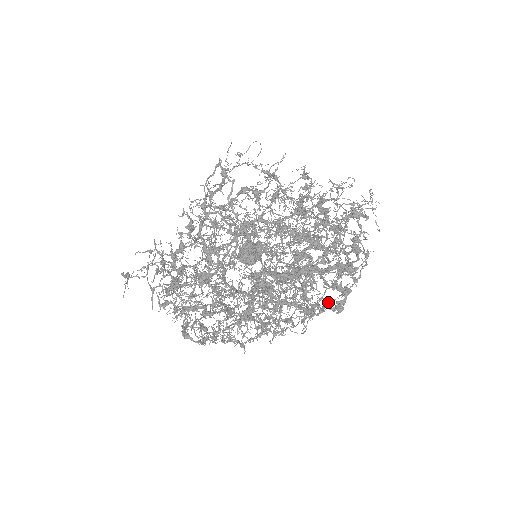
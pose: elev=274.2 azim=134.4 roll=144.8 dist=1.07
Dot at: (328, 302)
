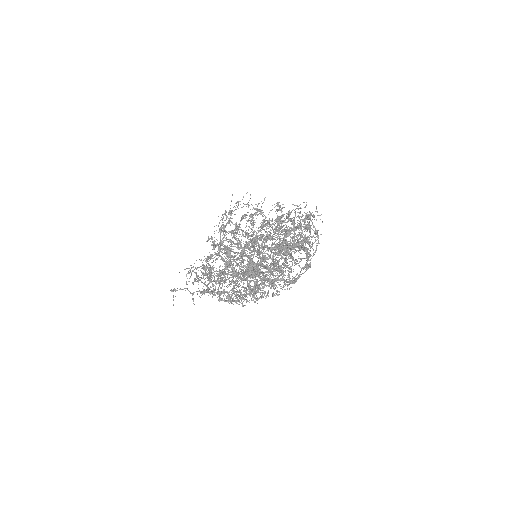
Dot at: occluded
